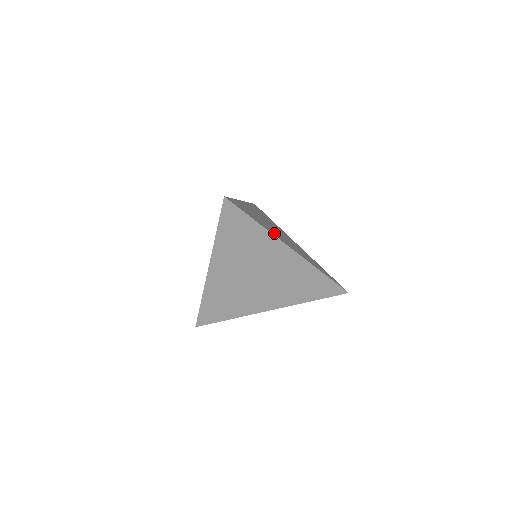
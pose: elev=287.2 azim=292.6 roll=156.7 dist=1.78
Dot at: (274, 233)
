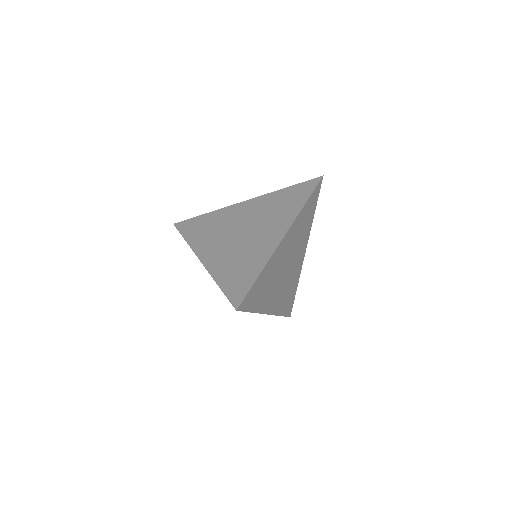
Dot at: (268, 300)
